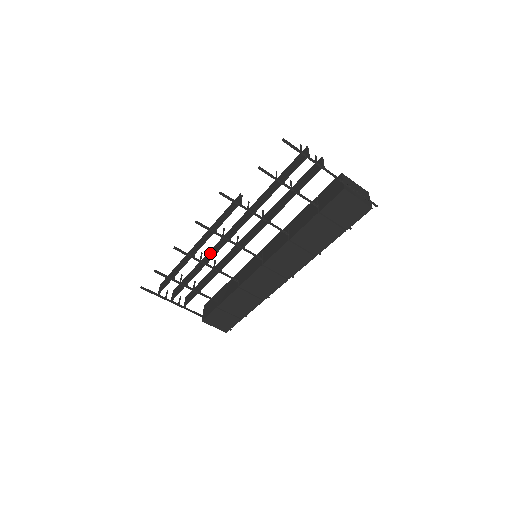
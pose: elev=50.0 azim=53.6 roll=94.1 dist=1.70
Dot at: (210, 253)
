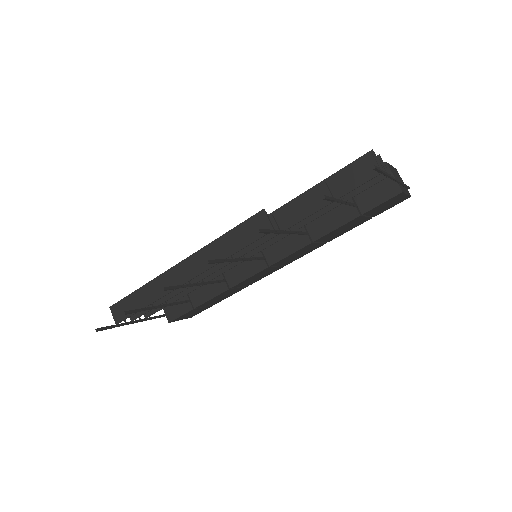
Dot at: occluded
